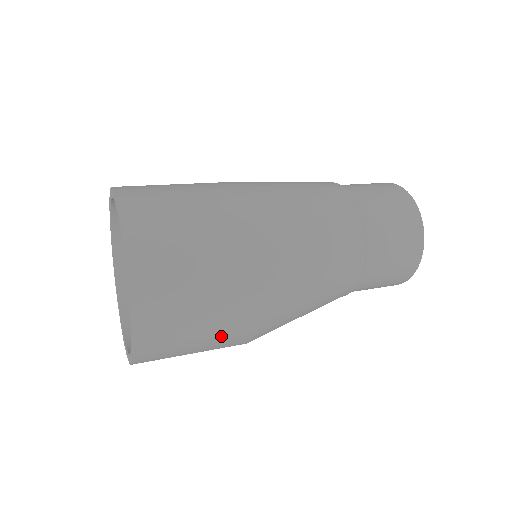
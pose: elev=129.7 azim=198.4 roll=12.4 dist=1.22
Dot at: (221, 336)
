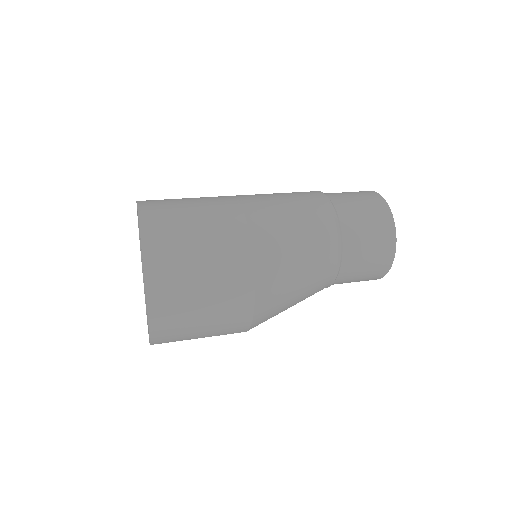
Dot at: (221, 268)
